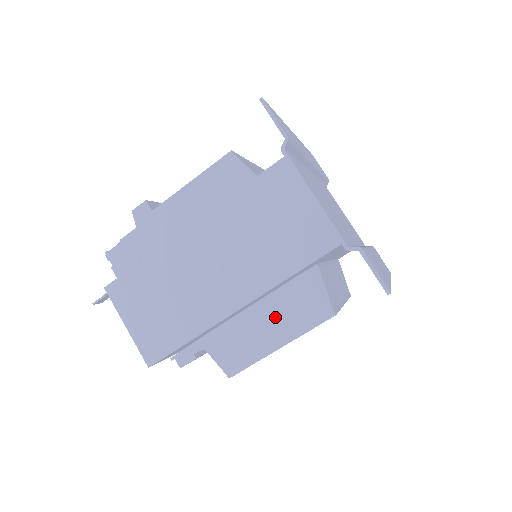
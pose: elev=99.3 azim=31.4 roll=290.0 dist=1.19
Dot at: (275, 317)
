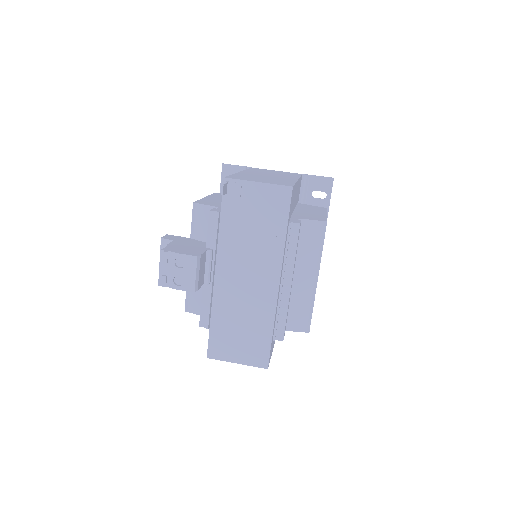
Dot at: (309, 210)
